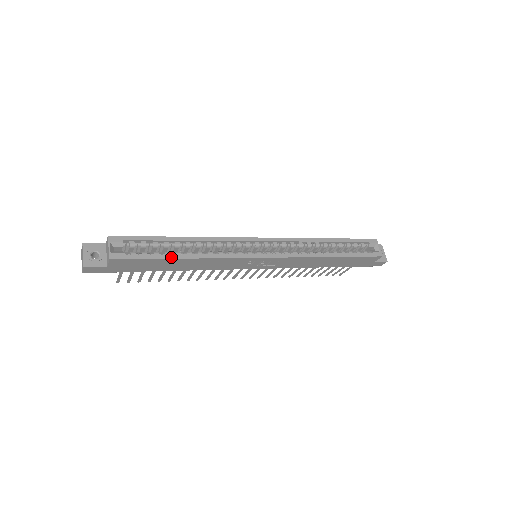
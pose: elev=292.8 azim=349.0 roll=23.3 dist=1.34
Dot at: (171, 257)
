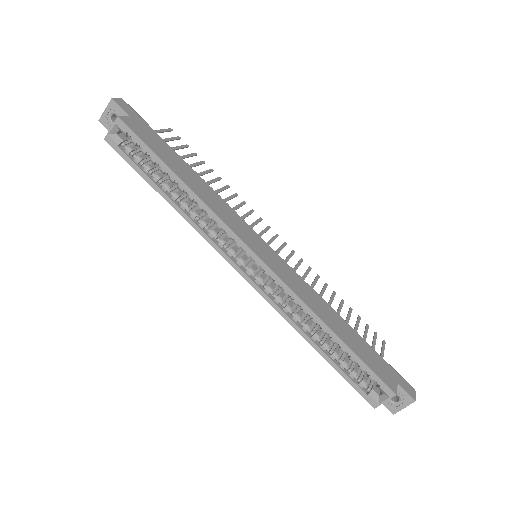
Dot at: (153, 185)
